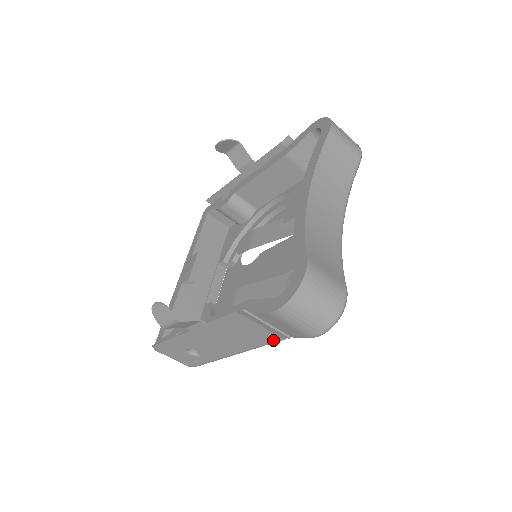
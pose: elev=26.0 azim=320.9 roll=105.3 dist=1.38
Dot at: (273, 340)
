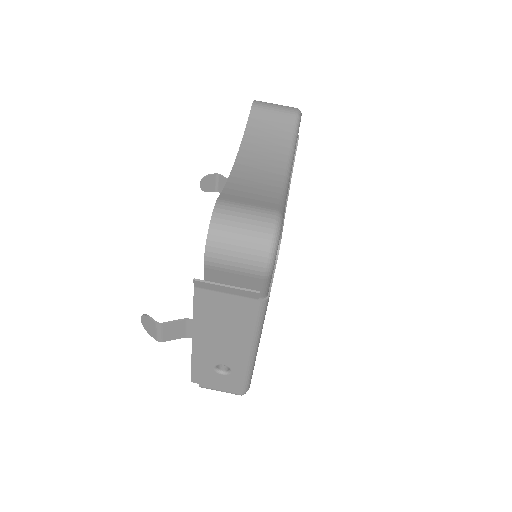
Dot at: (255, 308)
